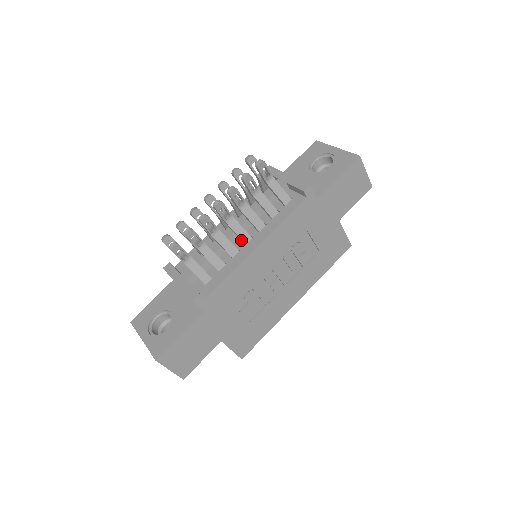
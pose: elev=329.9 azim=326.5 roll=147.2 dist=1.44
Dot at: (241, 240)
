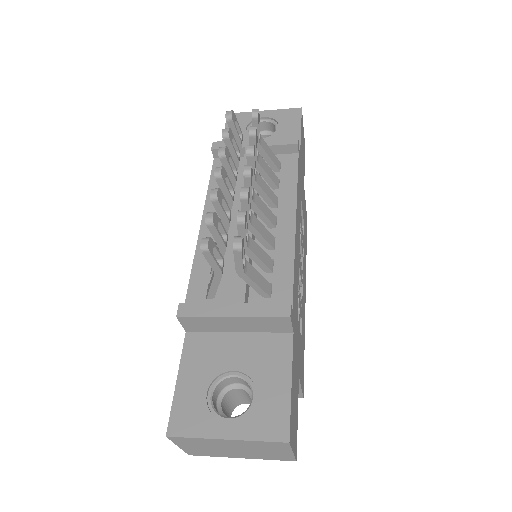
Dot at: (267, 224)
